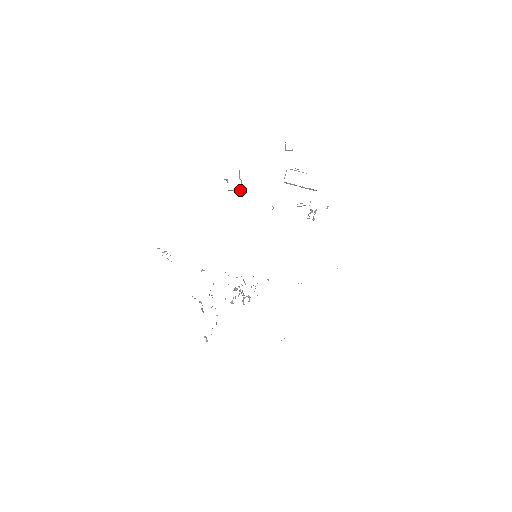
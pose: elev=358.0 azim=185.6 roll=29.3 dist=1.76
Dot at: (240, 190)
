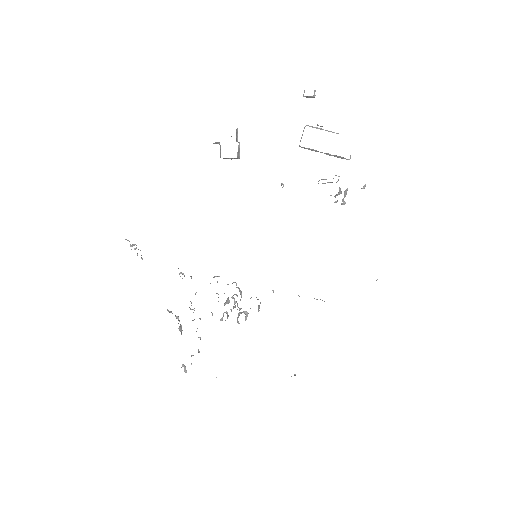
Dot at: (237, 158)
